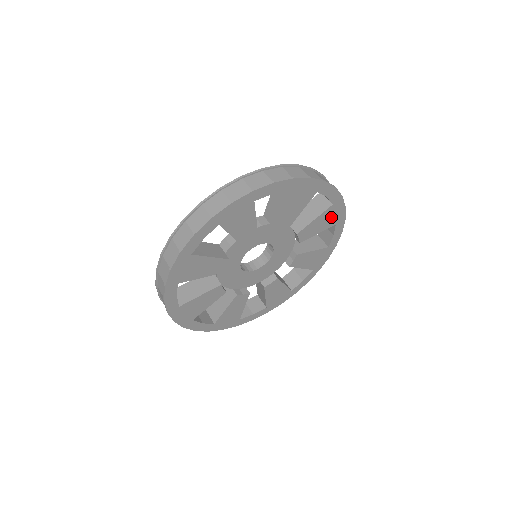
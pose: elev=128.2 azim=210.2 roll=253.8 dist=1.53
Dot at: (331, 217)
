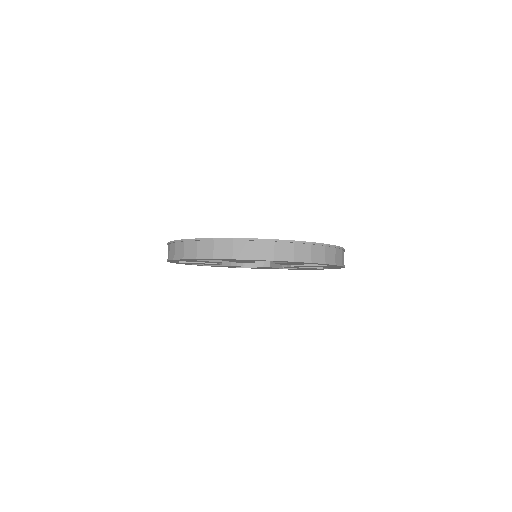
Dot at: occluded
